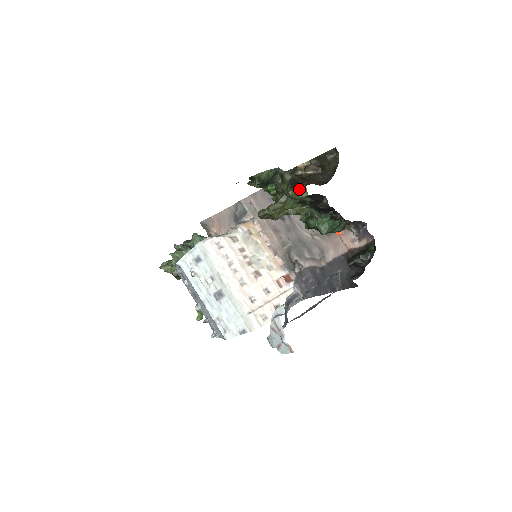
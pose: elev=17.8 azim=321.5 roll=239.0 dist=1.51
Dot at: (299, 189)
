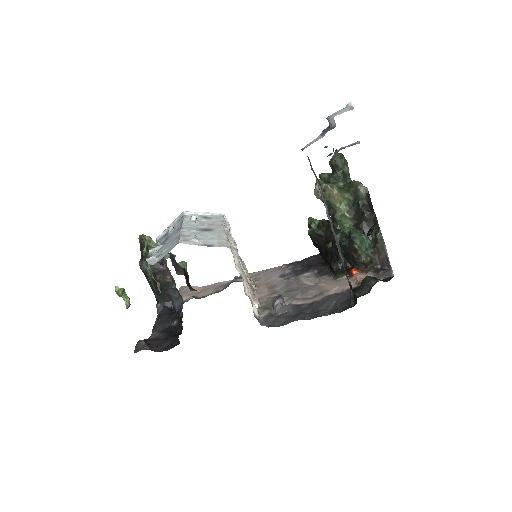
Dot at: occluded
